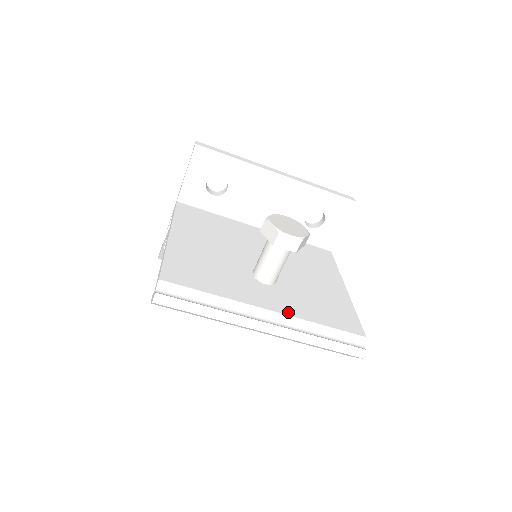
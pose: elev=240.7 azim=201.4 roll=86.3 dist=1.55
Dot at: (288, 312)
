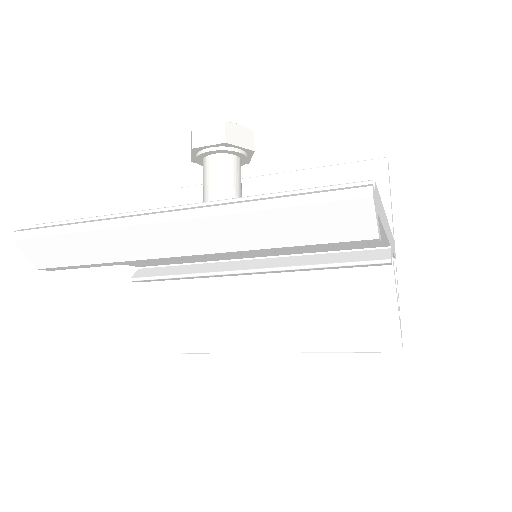
Dot at: occluded
